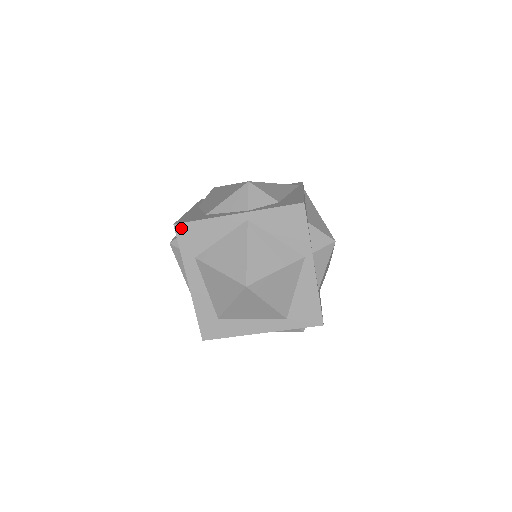
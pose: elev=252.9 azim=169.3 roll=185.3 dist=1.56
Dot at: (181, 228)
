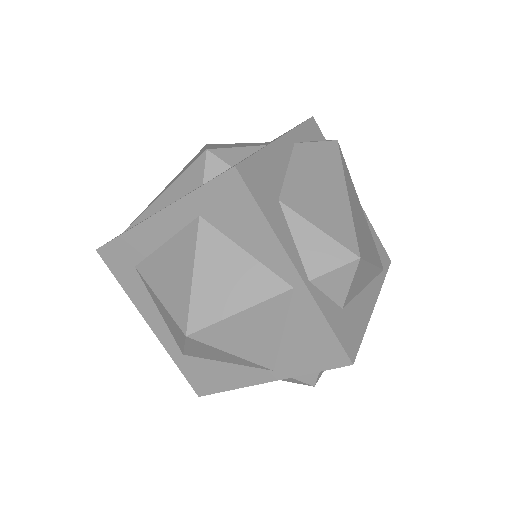
Dot at: (235, 181)
